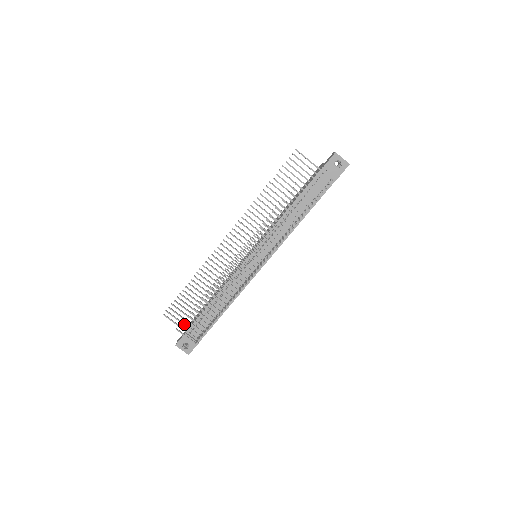
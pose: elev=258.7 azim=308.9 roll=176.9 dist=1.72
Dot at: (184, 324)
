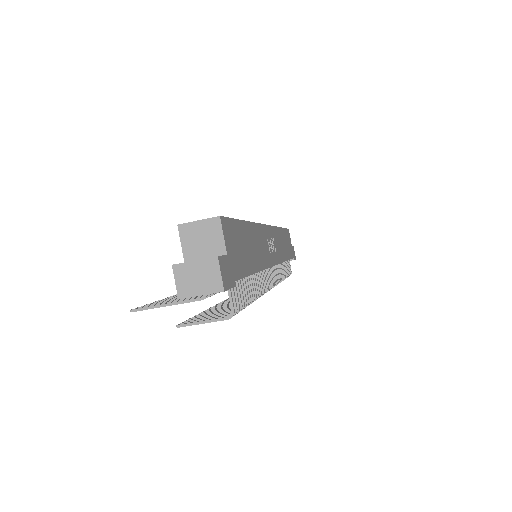
Dot at: occluded
